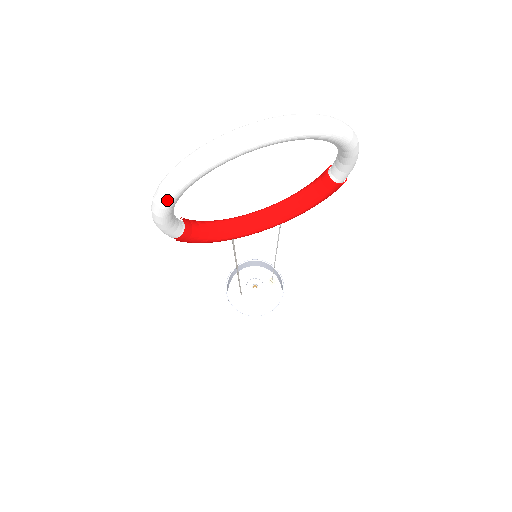
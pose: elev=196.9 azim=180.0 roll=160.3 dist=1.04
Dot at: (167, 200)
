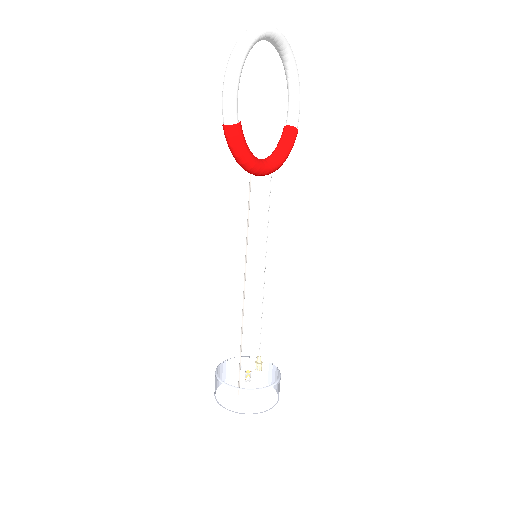
Dot at: (242, 54)
